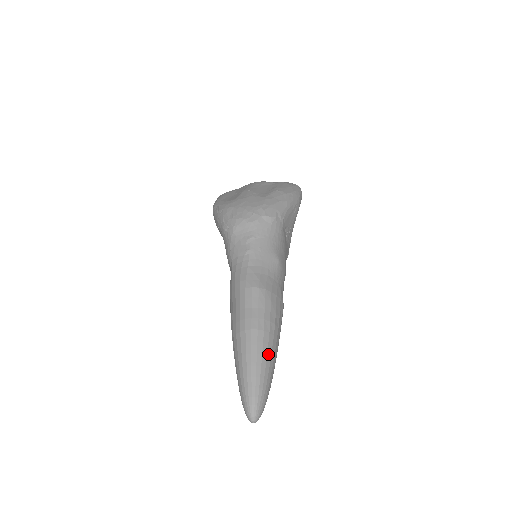
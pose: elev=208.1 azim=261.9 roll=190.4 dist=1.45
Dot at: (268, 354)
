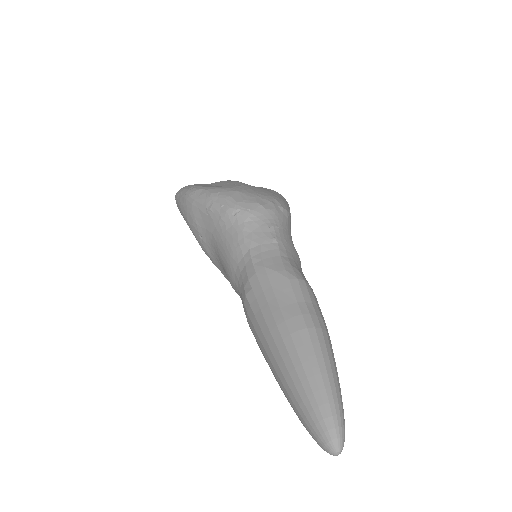
Dot at: (335, 362)
